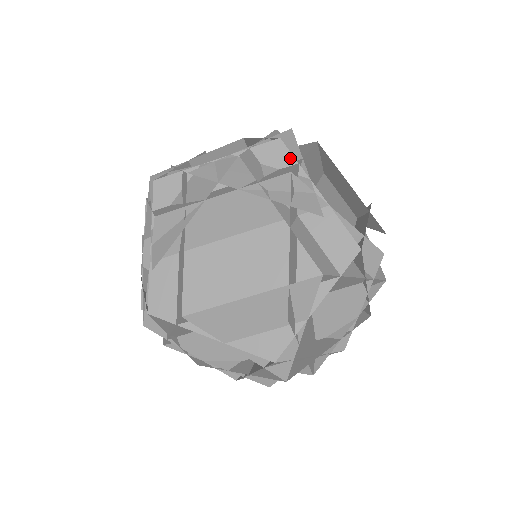
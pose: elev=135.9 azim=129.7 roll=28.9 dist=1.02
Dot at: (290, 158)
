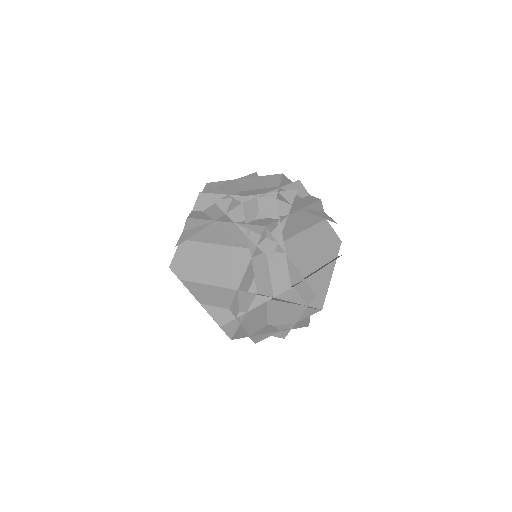
Dot at: (276, 214)
